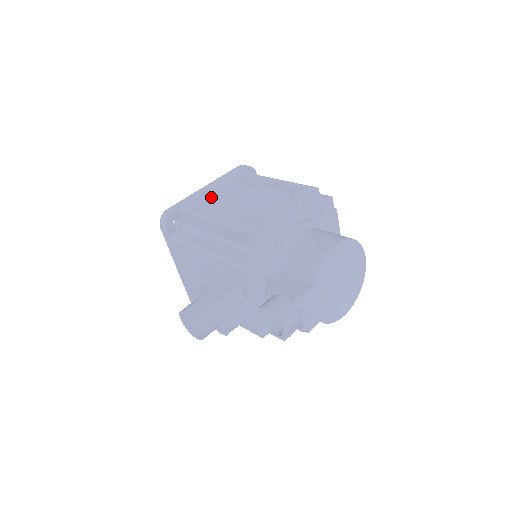
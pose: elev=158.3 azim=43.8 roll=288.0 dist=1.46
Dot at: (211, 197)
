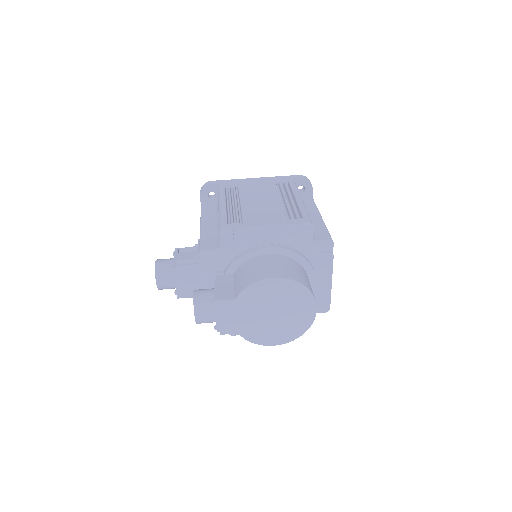
Dot at: (245, 188)
